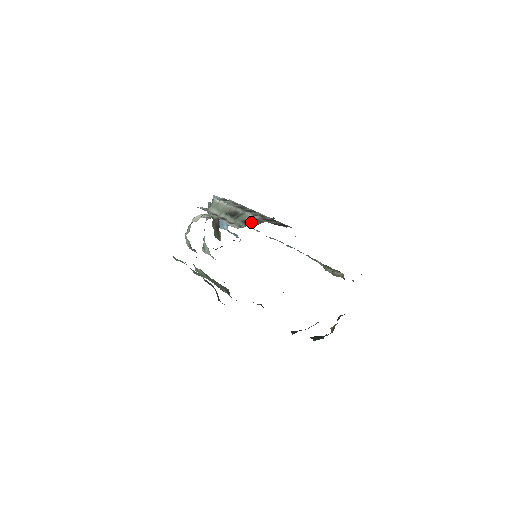
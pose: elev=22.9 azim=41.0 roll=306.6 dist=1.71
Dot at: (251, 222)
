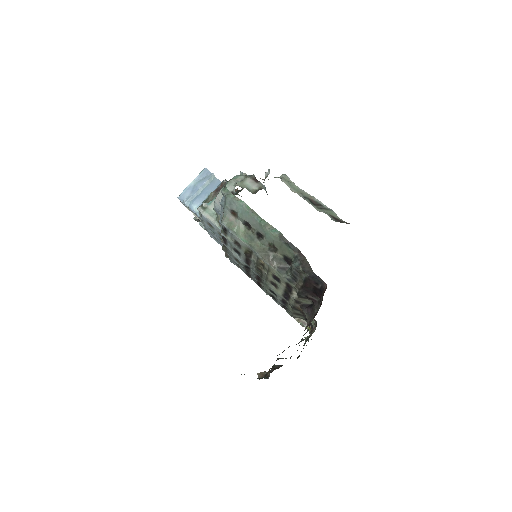
Dot at: (345, 222)
